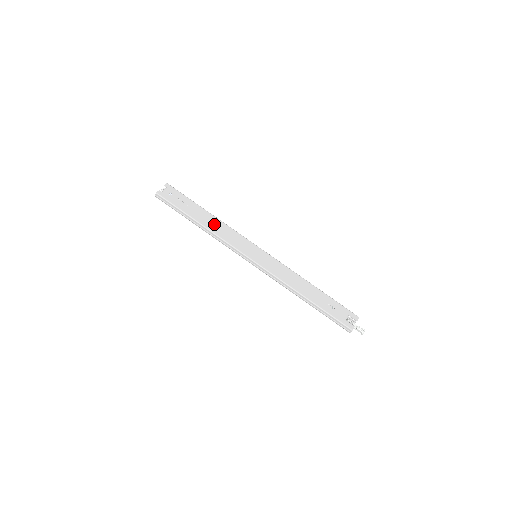
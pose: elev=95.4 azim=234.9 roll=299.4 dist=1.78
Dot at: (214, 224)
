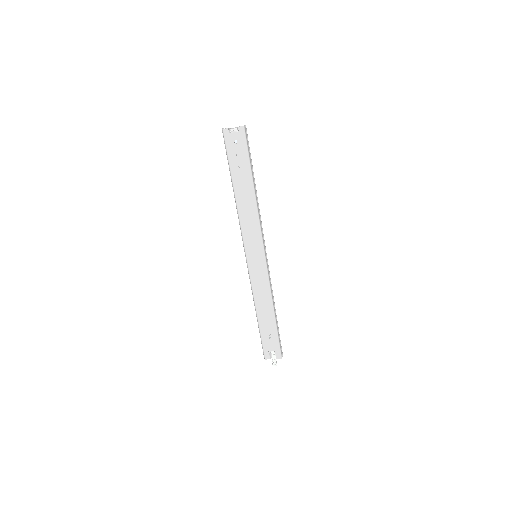
Dot at: (247, 204)
